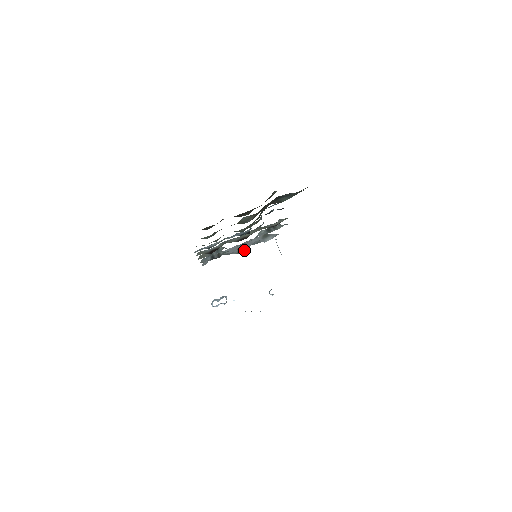
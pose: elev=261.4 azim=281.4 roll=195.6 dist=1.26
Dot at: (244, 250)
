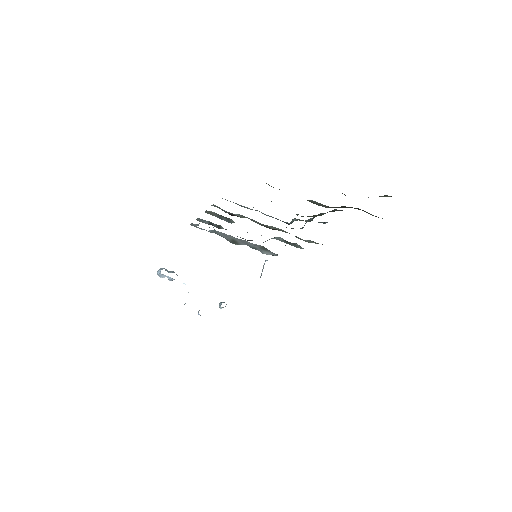
Dot at: (238, 244)
